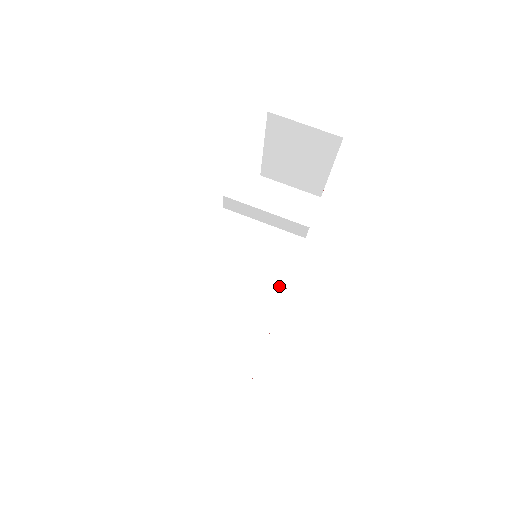
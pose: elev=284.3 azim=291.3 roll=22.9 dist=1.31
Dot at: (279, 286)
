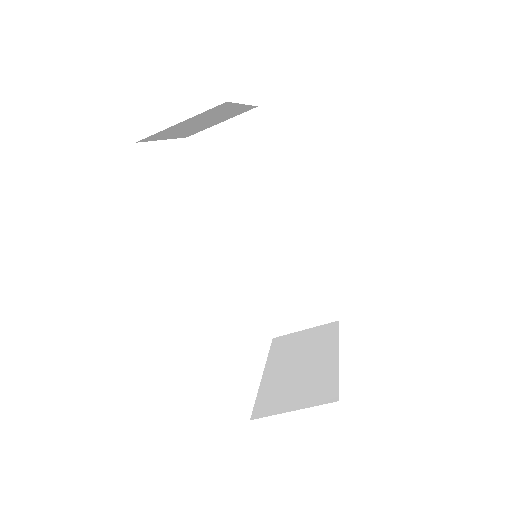
Dot at: (295, 227)
